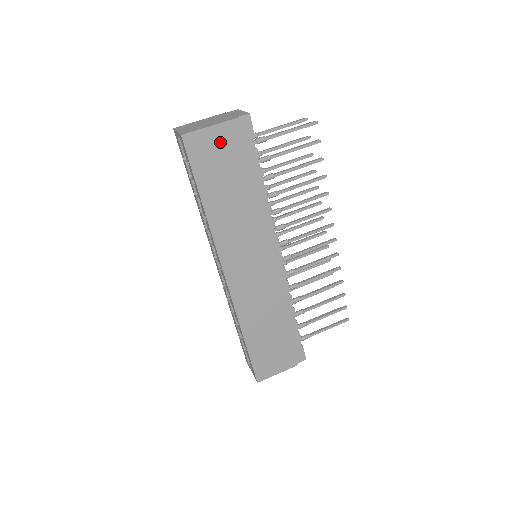
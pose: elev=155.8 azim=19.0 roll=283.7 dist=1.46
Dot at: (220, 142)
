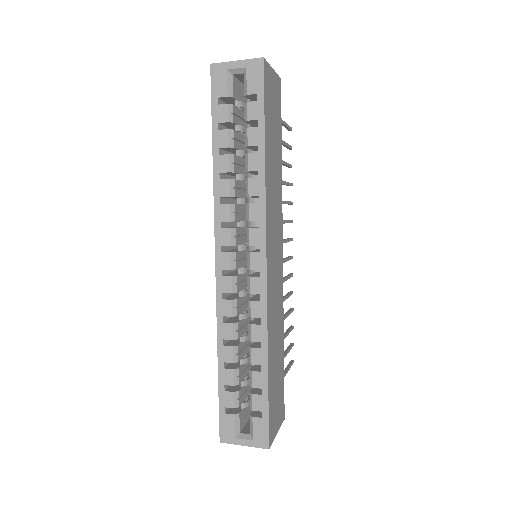
Dot at: (274, 91)
